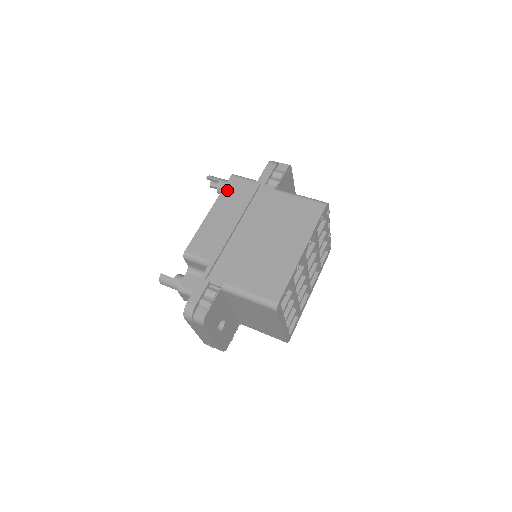
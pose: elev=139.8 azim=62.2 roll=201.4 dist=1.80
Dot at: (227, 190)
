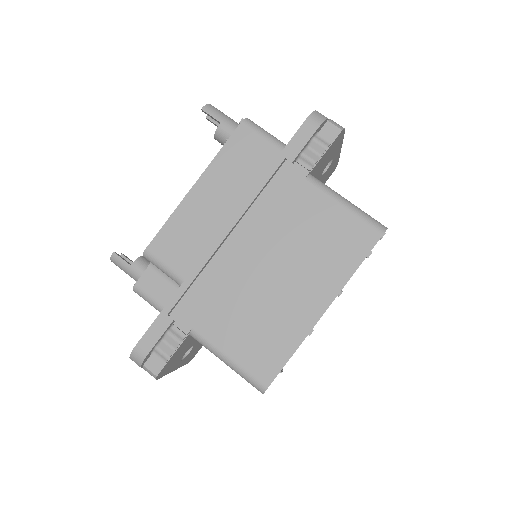
Dot at: (229, 150)
